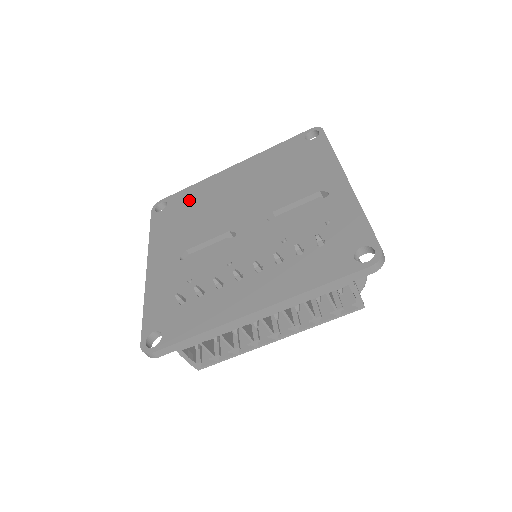
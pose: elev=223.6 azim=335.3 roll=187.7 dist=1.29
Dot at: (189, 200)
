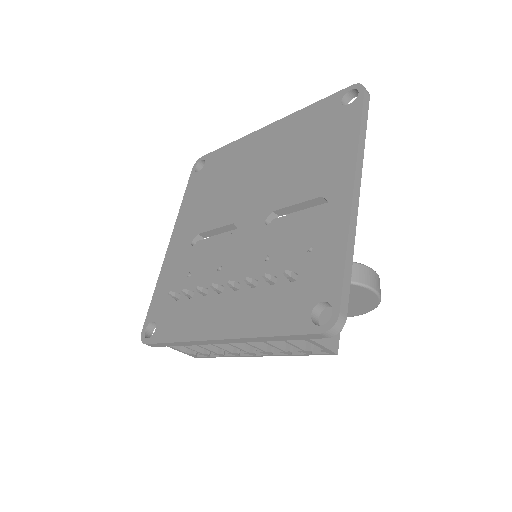
Dot at: (220, 165)
